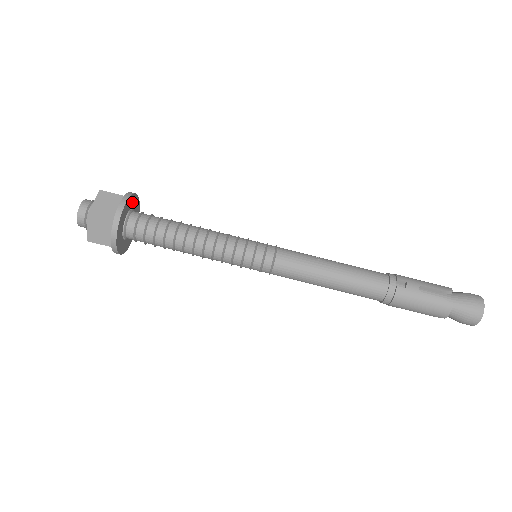
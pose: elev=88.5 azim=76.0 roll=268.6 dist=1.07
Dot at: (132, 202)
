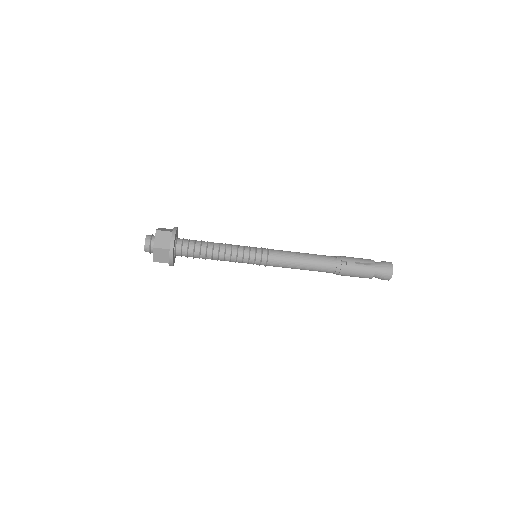
Dot at: (176, 234)
